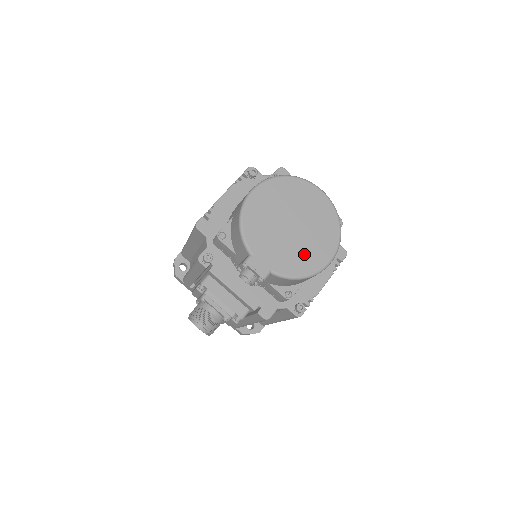
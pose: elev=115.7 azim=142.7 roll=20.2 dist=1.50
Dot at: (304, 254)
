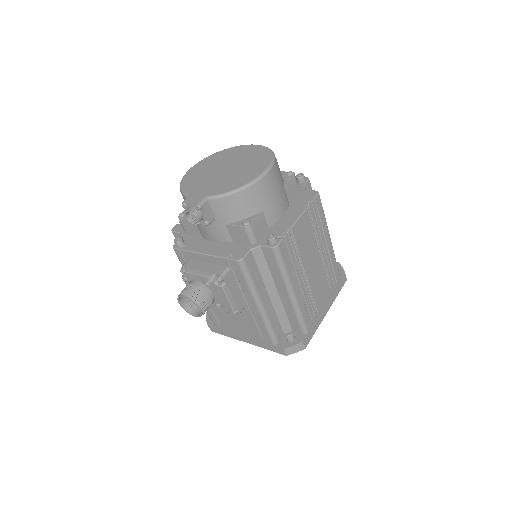
Dot at: (238, 177)
